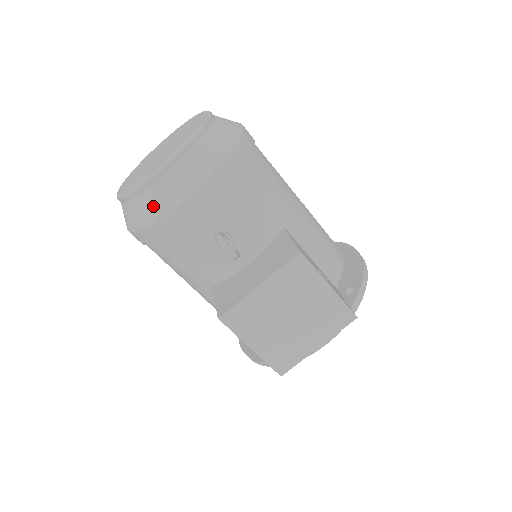
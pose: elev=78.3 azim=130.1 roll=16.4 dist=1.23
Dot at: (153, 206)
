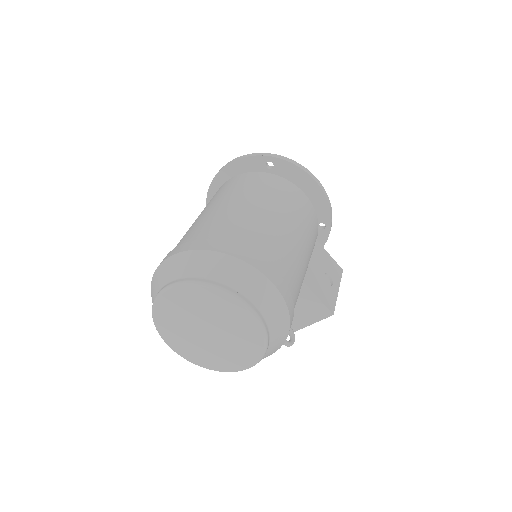
Dot at: occluded
